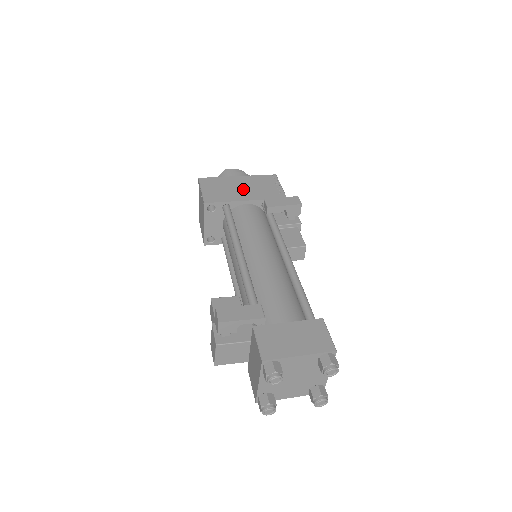
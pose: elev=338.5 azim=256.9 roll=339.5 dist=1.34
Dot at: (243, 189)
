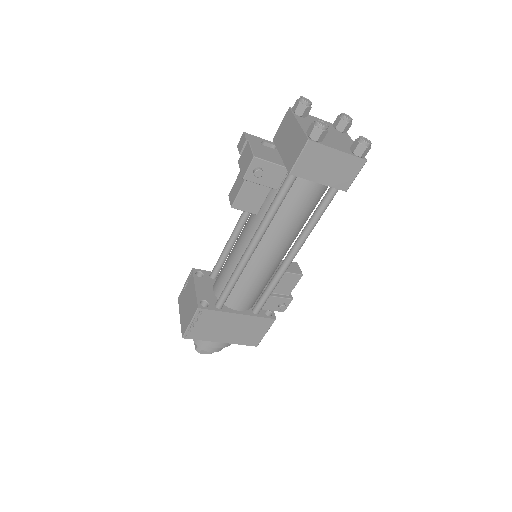
Dot at: occluded
